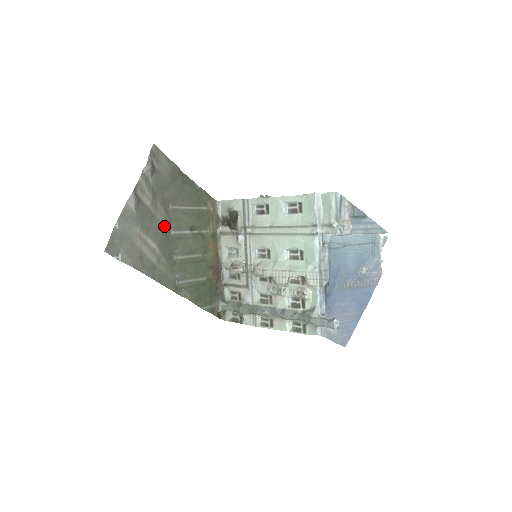
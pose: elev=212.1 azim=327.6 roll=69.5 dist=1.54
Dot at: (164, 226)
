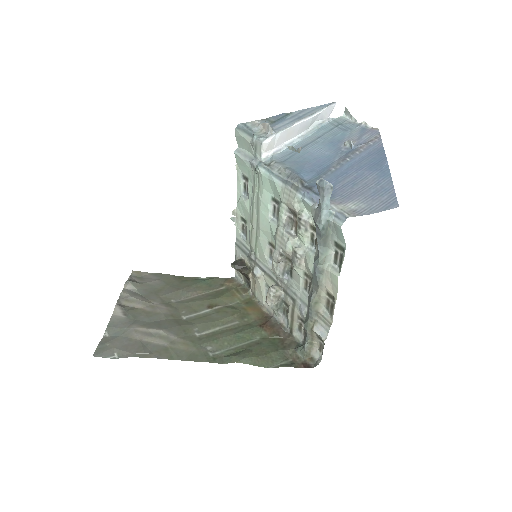
Dot at: (169, 316)
